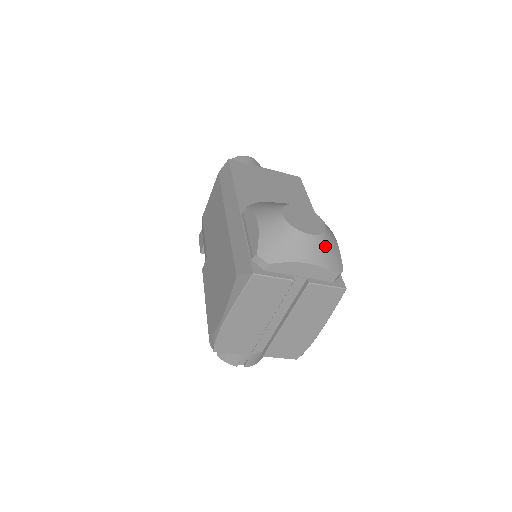
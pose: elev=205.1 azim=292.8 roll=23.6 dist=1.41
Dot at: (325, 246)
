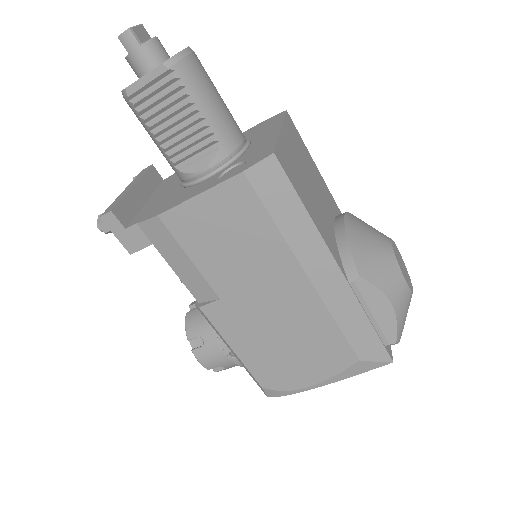
Dot at: occluded
